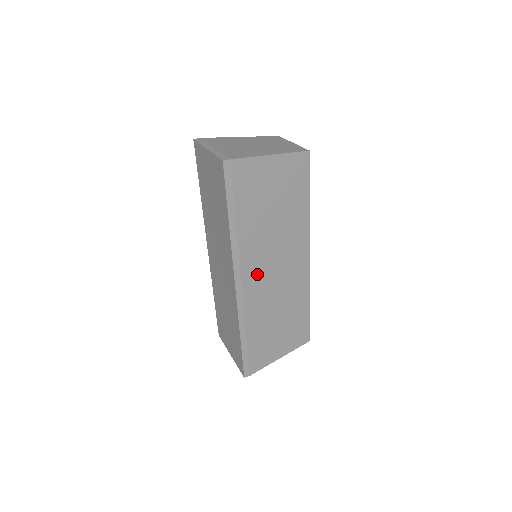
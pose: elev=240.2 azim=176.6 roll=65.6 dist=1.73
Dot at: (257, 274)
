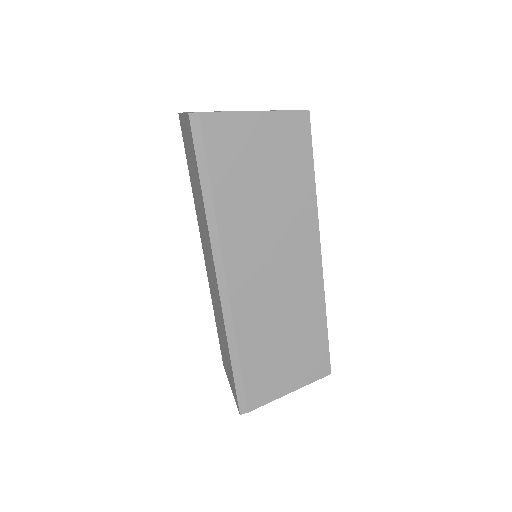
Dot at: (248, 271)
